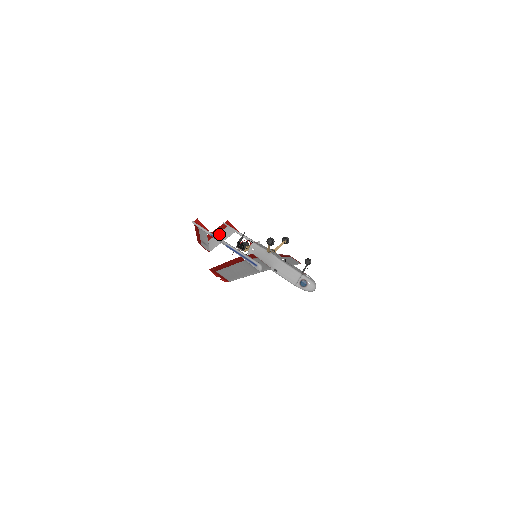
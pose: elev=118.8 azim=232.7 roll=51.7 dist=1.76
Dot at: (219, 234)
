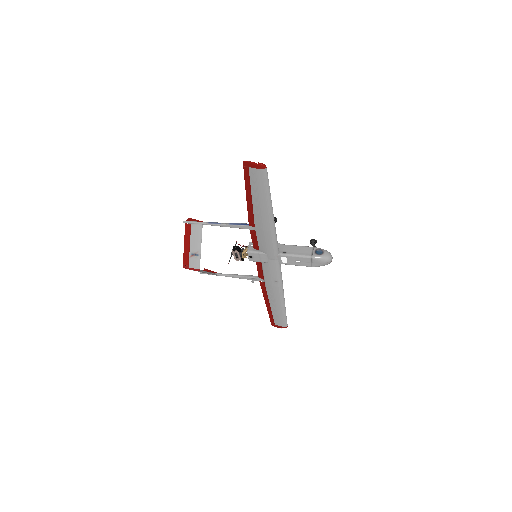
Dot at: occluded
